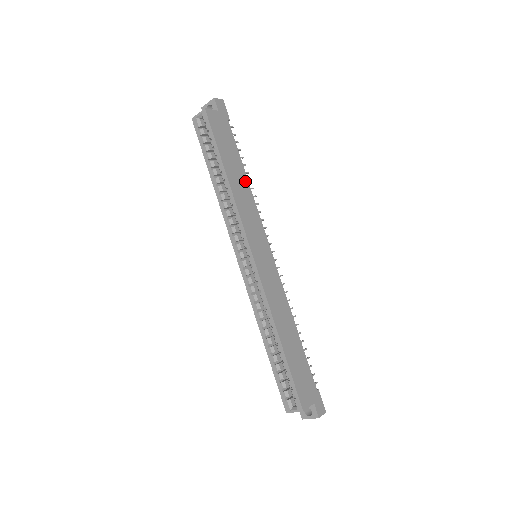
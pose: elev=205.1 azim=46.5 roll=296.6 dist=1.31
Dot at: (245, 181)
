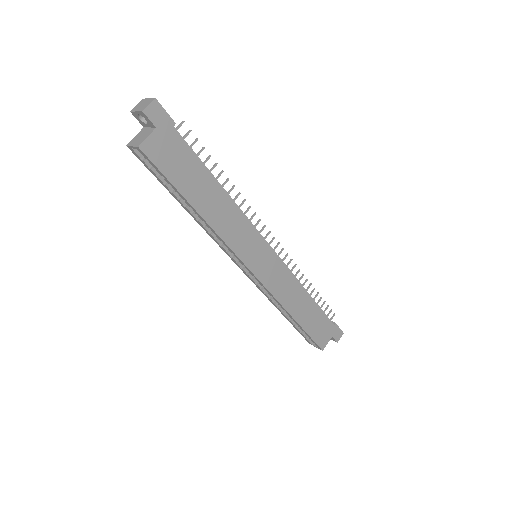
Dot at: (222, 195)
